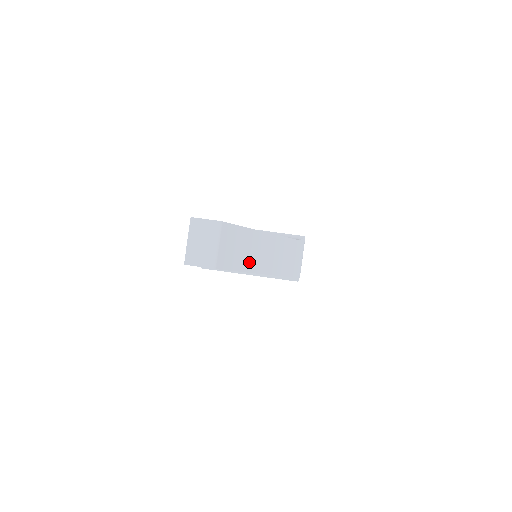
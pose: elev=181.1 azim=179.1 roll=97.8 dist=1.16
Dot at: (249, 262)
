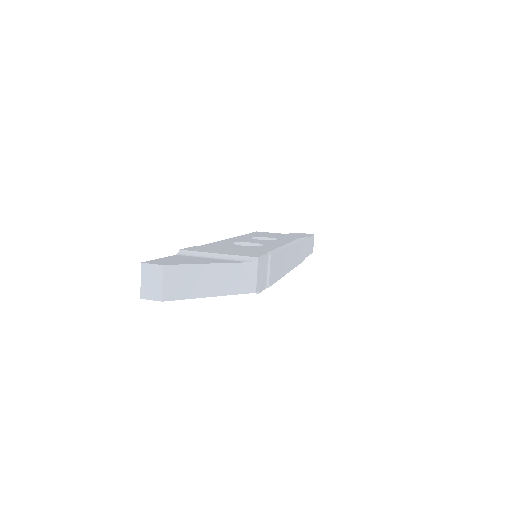
Dot at: (196, 290)
